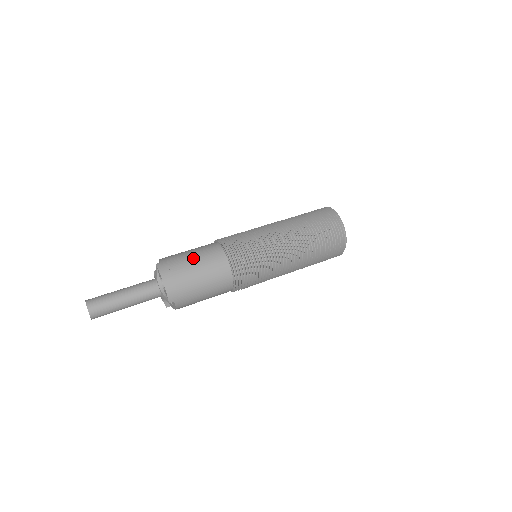
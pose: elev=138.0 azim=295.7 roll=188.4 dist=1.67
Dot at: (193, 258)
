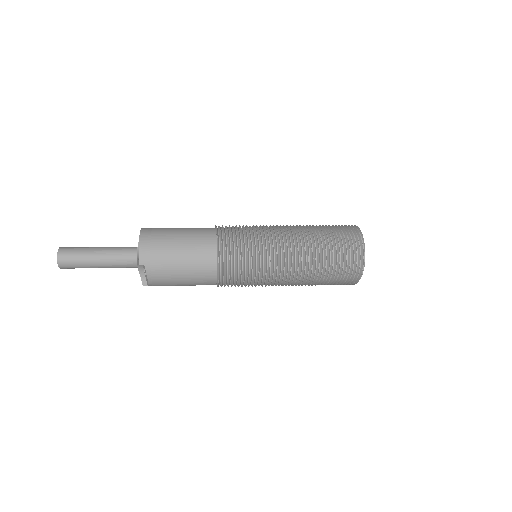
Dot at: (181, 229)
